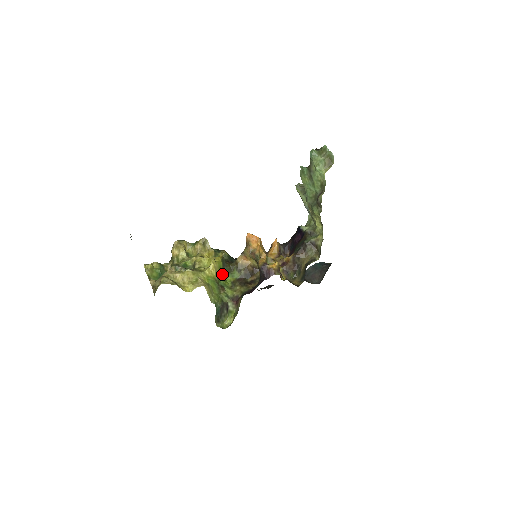
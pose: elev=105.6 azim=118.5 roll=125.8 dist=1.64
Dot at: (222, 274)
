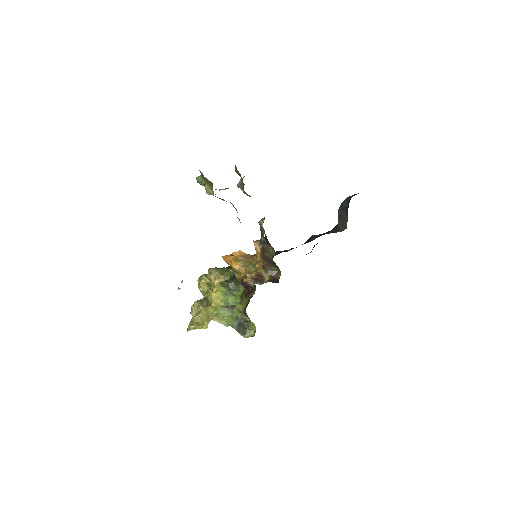
Dot at: (229, 295)
